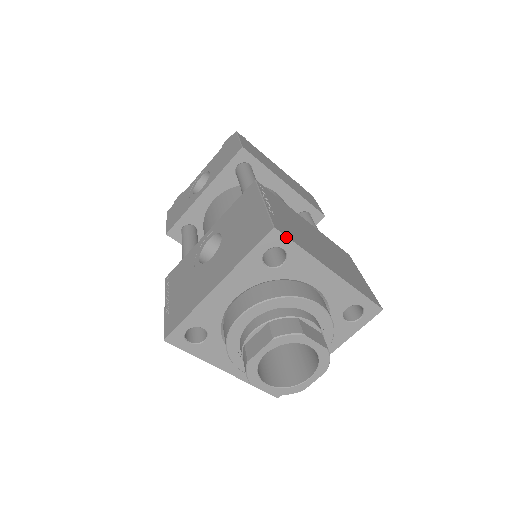
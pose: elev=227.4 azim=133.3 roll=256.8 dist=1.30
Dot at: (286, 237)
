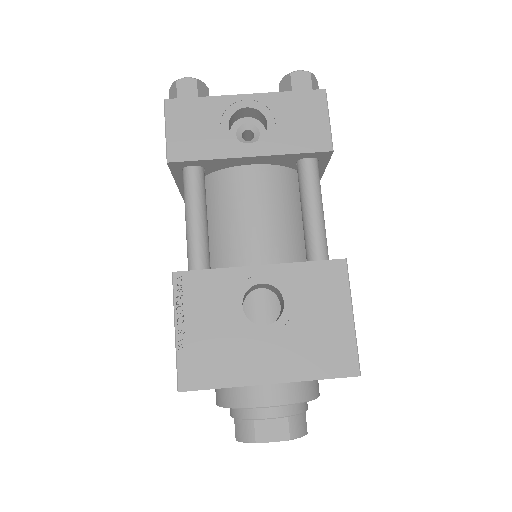
Dot at: occluded
